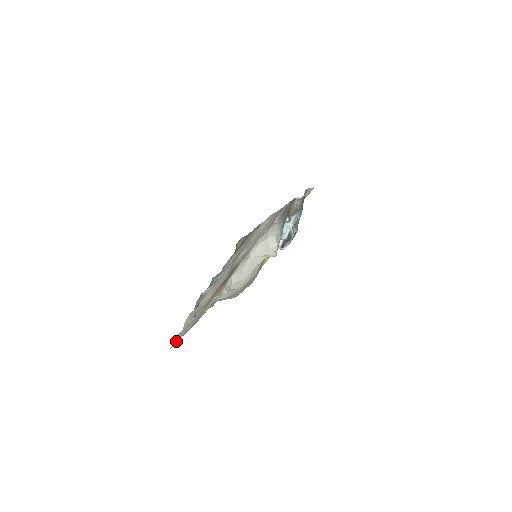
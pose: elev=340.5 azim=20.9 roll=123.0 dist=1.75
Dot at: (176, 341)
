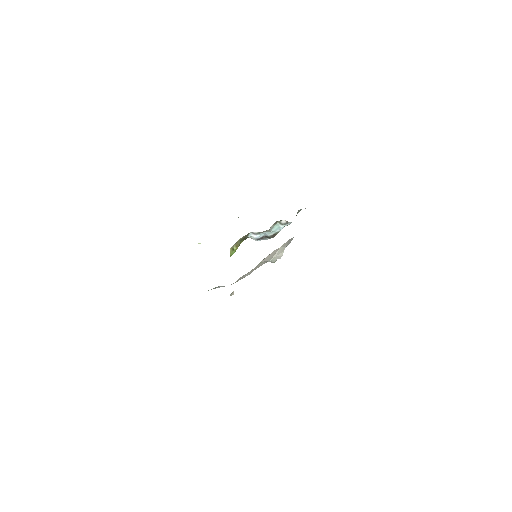
Dot at: occluded
